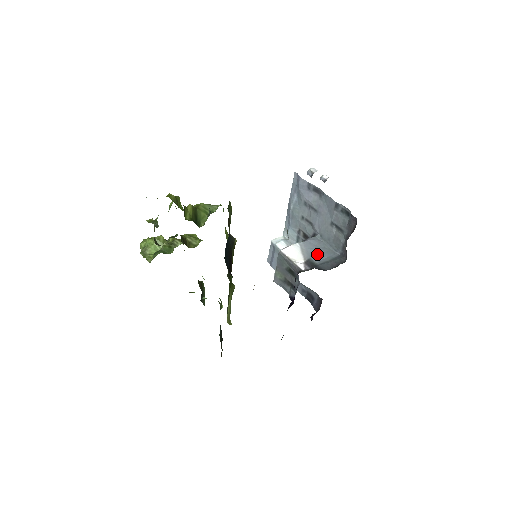
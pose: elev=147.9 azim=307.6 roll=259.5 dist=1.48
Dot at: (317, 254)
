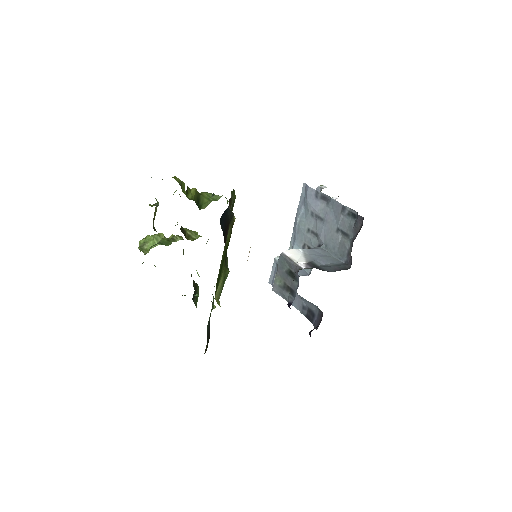
Dot at: (320, 259)
